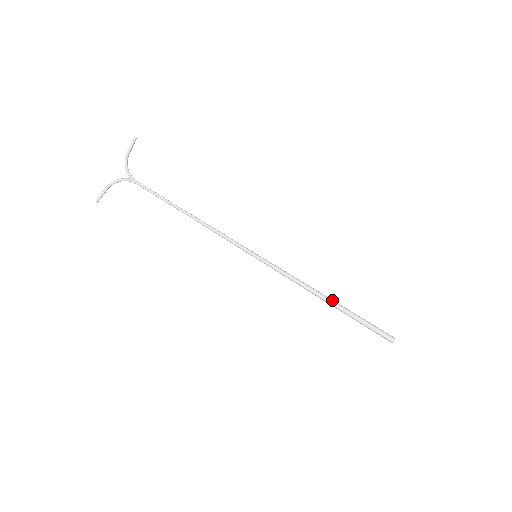
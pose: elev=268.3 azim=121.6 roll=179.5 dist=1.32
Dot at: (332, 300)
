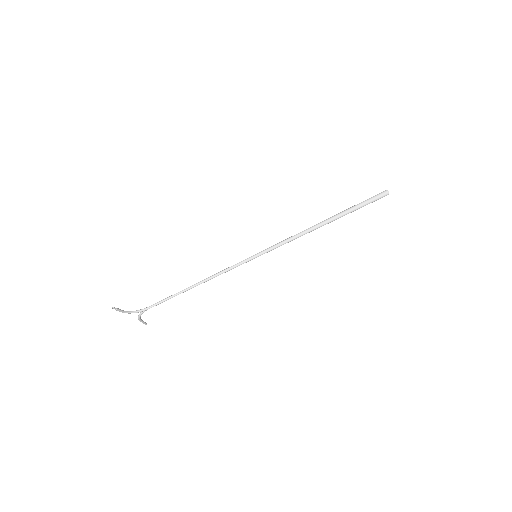
Dot at: (327, 222)
